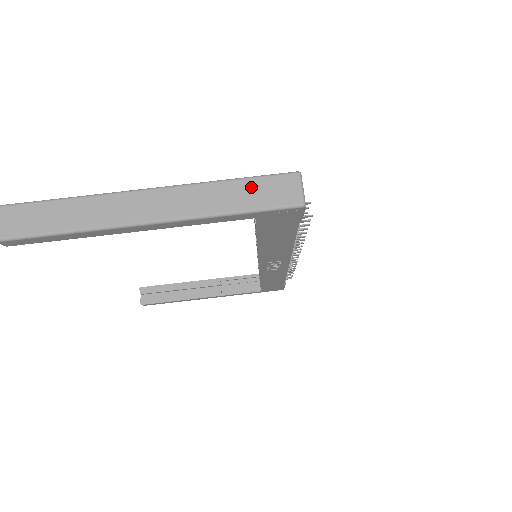
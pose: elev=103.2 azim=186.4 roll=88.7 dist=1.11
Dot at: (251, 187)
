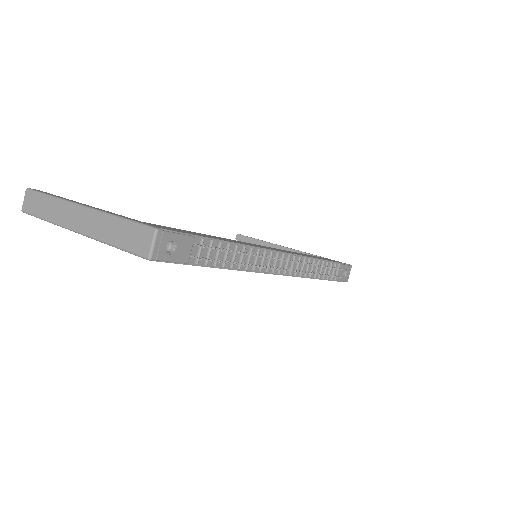
Dot at: (126, 229)
